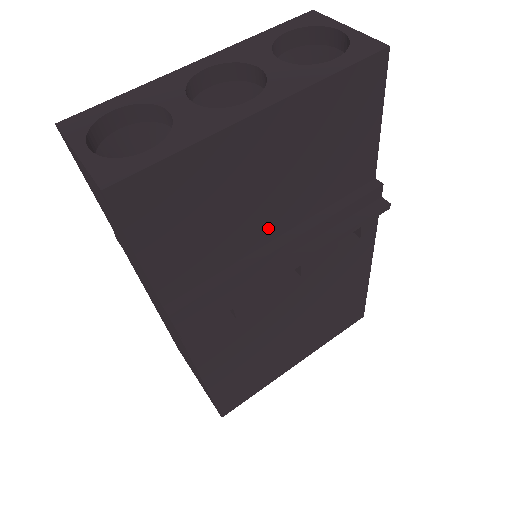
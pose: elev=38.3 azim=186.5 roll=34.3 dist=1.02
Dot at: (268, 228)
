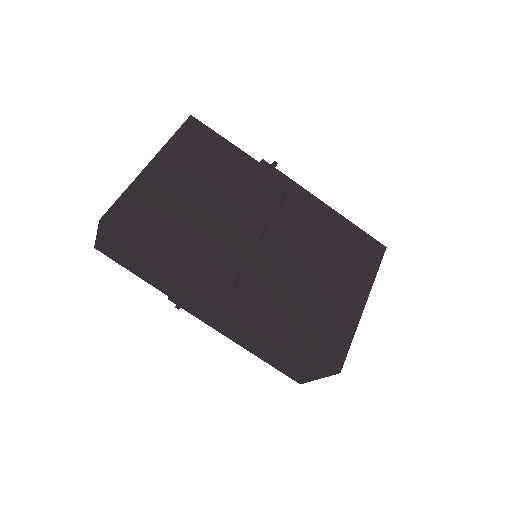
Dot at: (213, 211)
